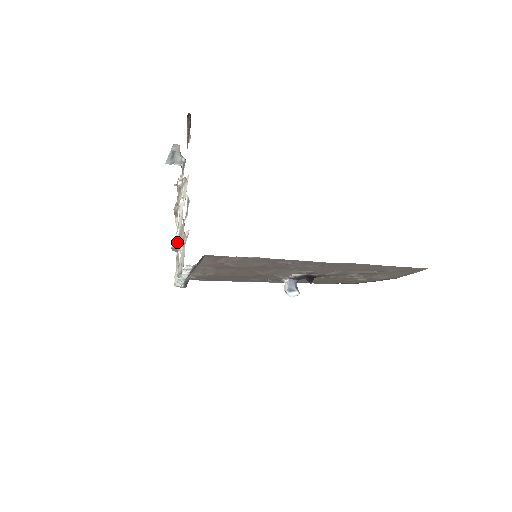
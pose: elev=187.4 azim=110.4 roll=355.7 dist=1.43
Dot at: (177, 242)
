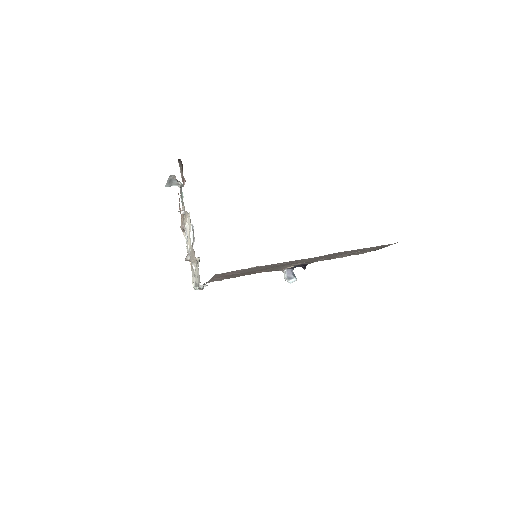
Dot at: (189, 255)
